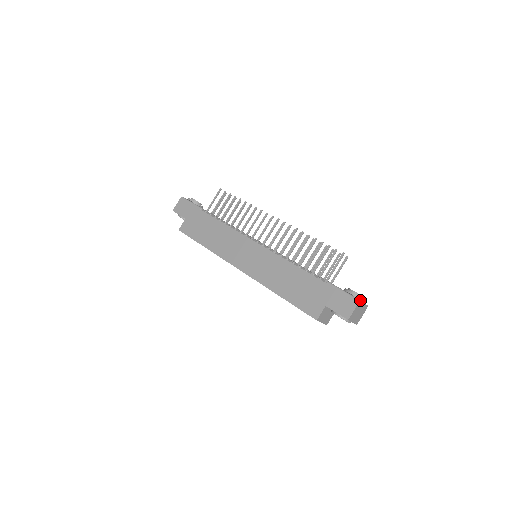
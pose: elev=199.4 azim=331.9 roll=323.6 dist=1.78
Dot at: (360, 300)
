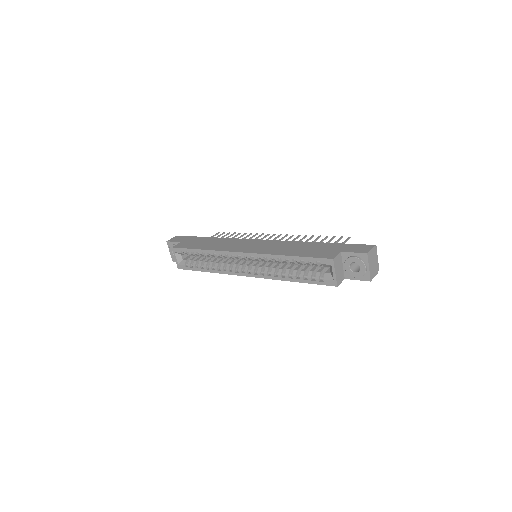
Dot at: occluded
